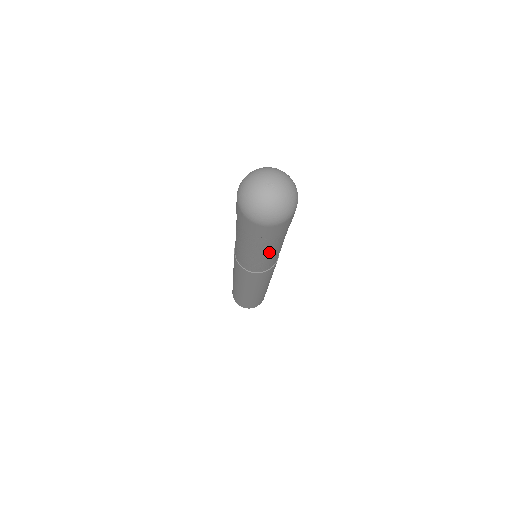
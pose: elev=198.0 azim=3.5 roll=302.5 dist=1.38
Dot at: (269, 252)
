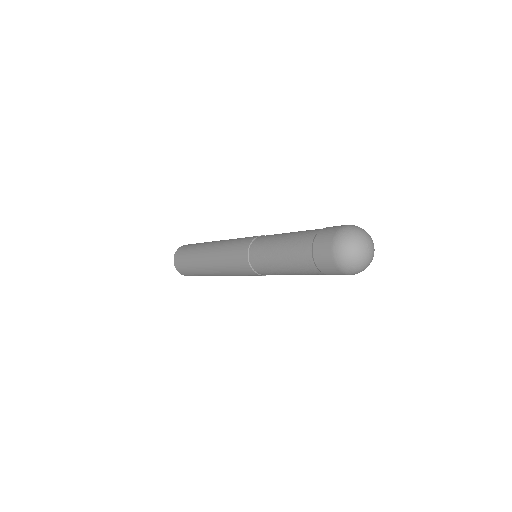
Dot at: occluded
